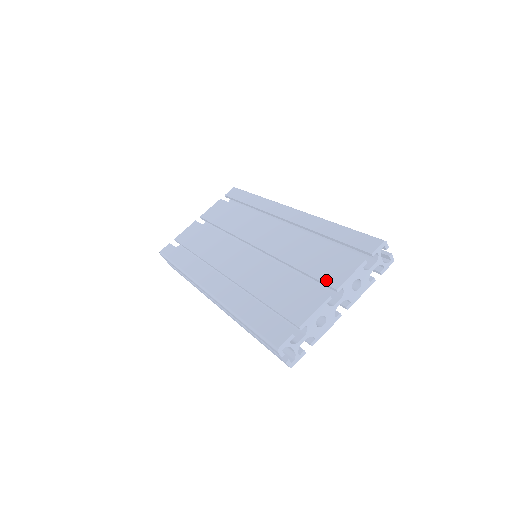
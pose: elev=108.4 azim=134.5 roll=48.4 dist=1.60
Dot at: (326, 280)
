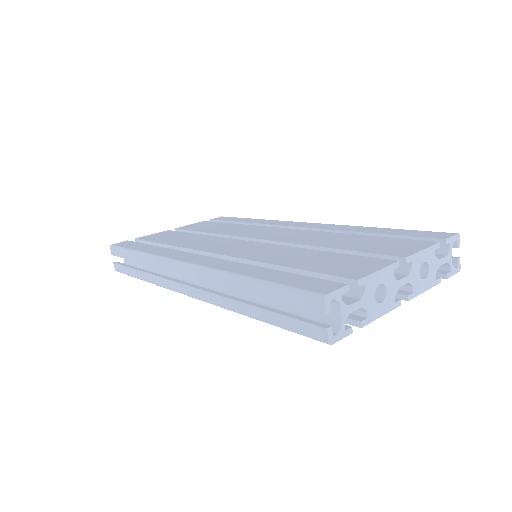
Dot at: (385, 252)
